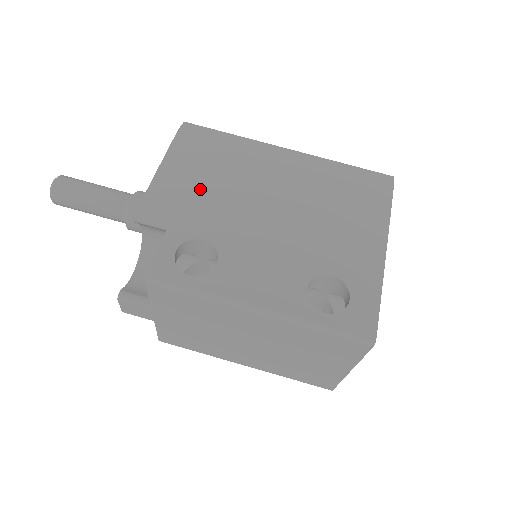
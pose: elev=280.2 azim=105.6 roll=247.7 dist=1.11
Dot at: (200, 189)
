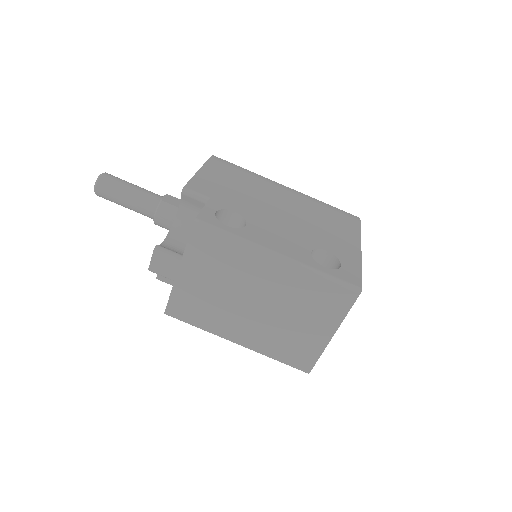
Dot at: (229, 187)
